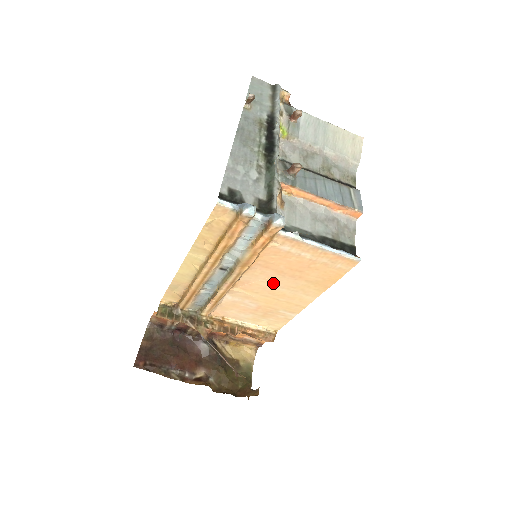
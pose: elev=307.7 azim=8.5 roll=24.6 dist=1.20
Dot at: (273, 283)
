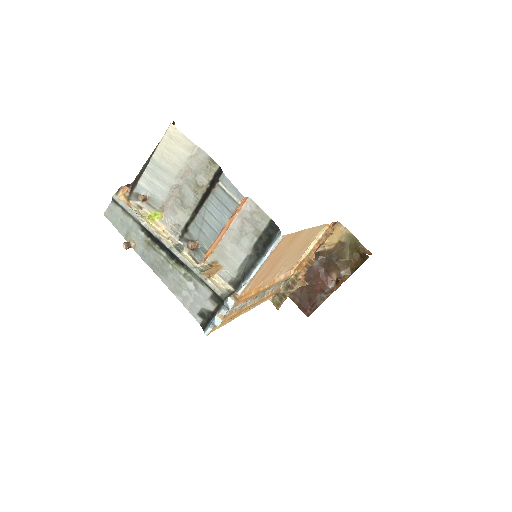
Dot at: (280, 263)
